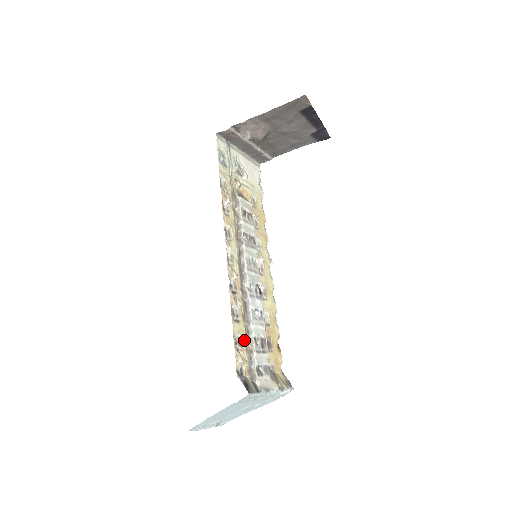
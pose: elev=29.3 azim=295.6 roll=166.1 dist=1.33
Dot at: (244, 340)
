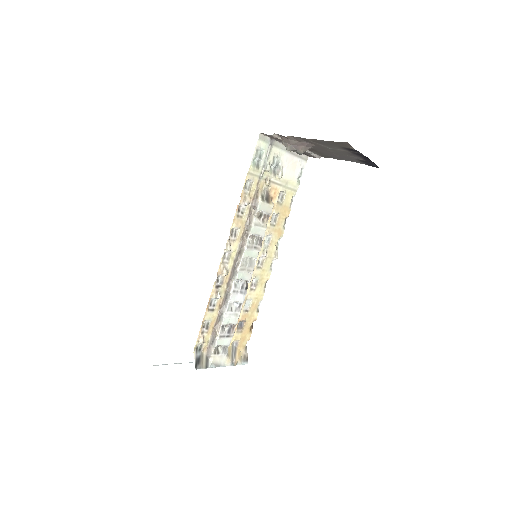
Dot at: (213, 325)
